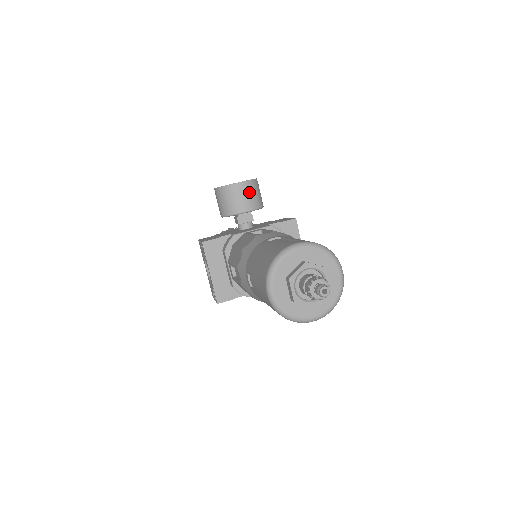
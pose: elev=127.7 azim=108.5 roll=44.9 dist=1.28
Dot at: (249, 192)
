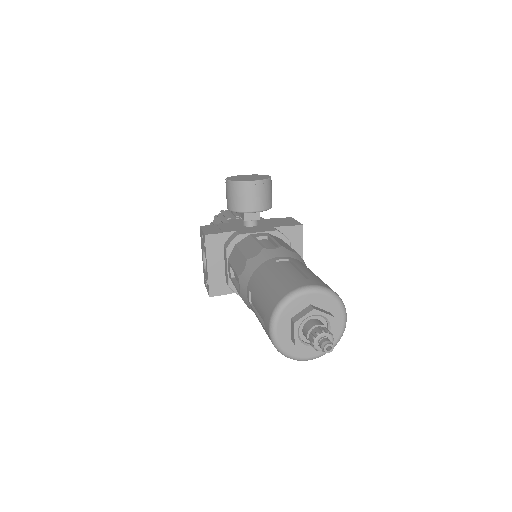
Dot at: (261, 192)
